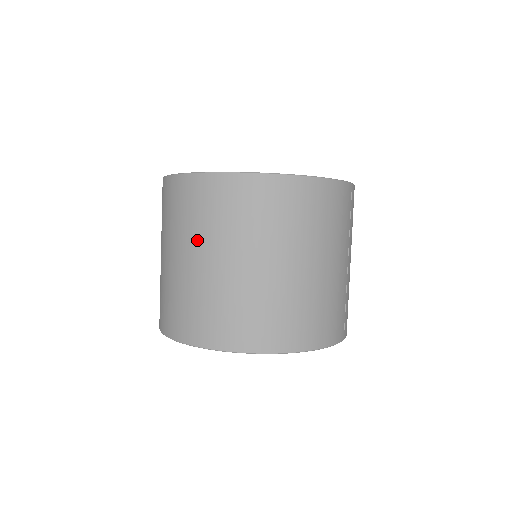
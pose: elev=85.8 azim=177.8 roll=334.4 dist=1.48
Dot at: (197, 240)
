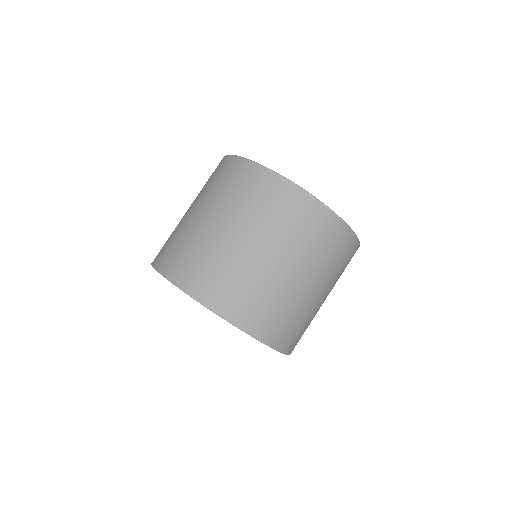
Dot at: (272, 237)
